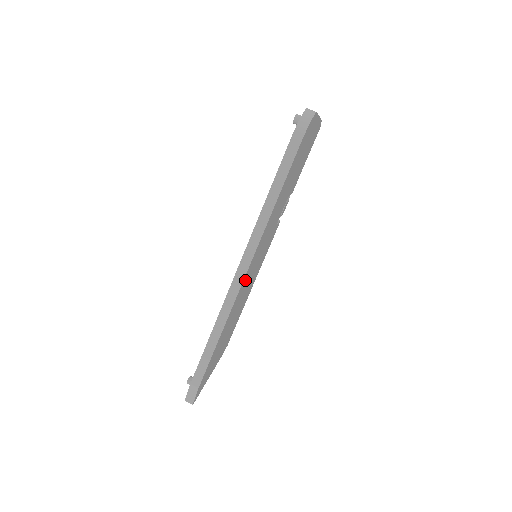
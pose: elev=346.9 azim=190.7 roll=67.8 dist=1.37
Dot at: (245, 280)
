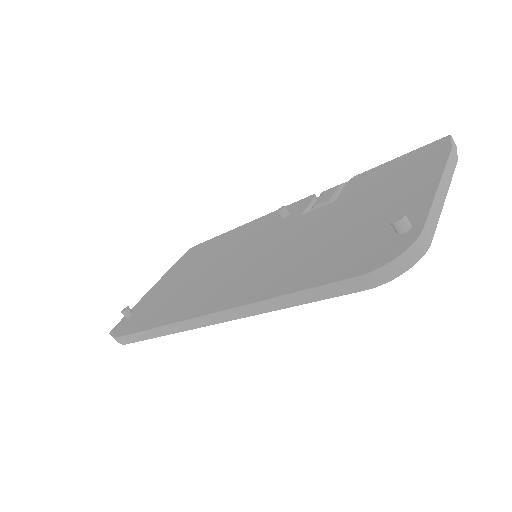
Dot at: occluded
